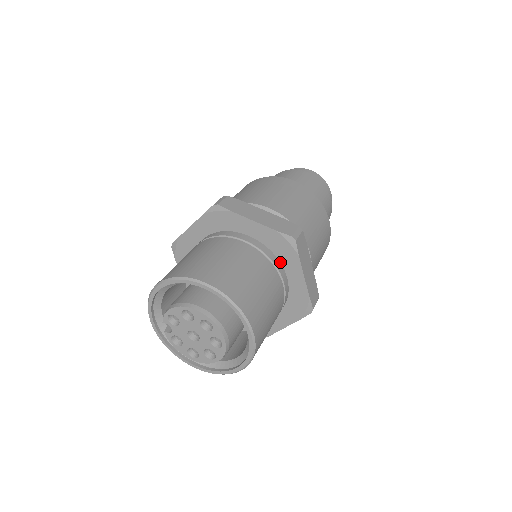
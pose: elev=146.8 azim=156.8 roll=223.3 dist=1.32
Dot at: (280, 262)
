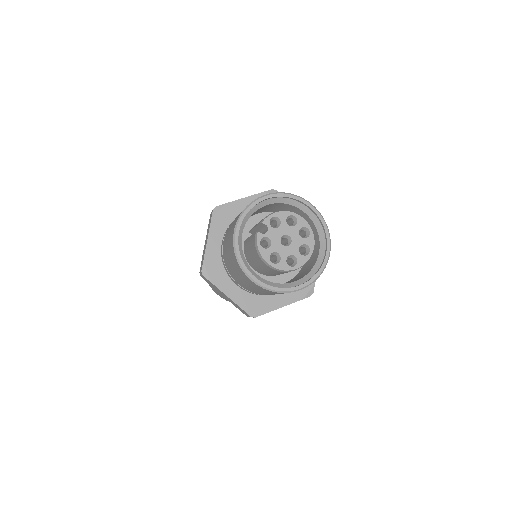
Dot at: occluded
